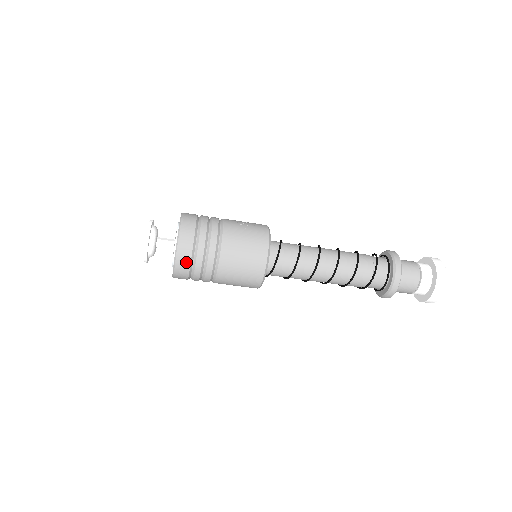
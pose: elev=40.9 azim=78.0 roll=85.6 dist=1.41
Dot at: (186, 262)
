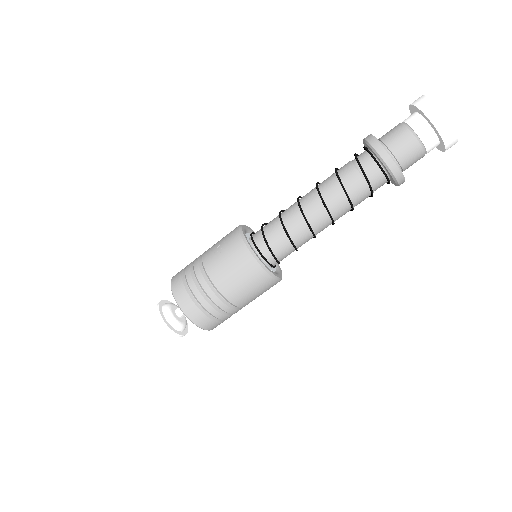
Dot at: (209, 322)
